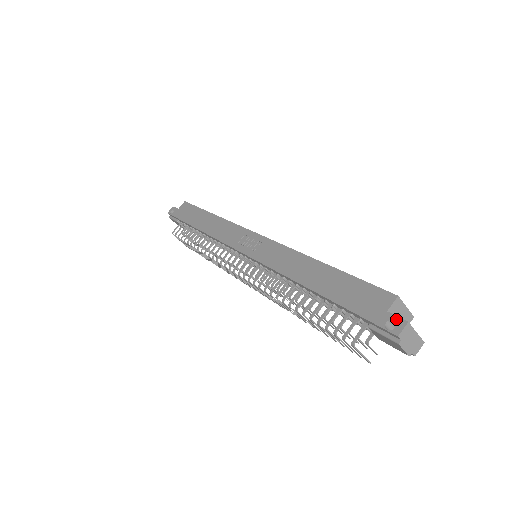
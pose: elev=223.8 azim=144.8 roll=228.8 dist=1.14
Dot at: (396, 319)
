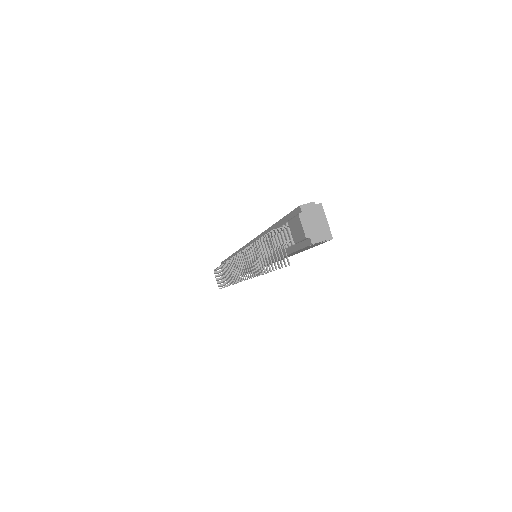
Dot at: occluded
